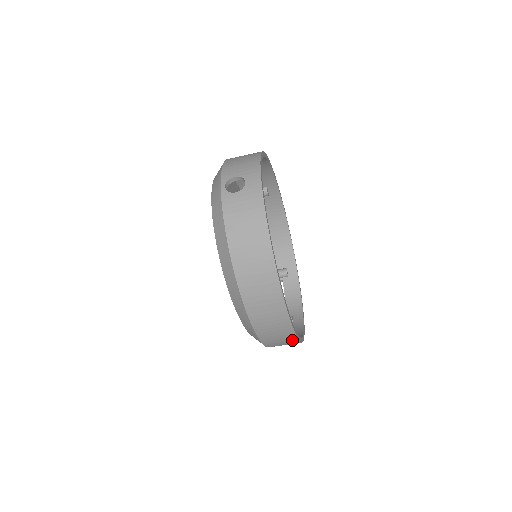
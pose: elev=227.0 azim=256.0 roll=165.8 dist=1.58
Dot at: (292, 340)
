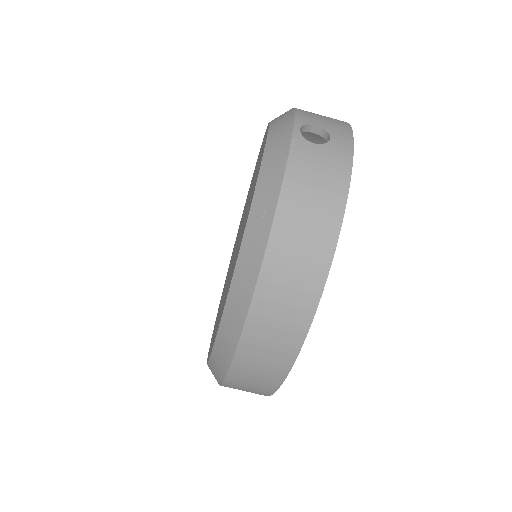
Dot at: (268, 388)
